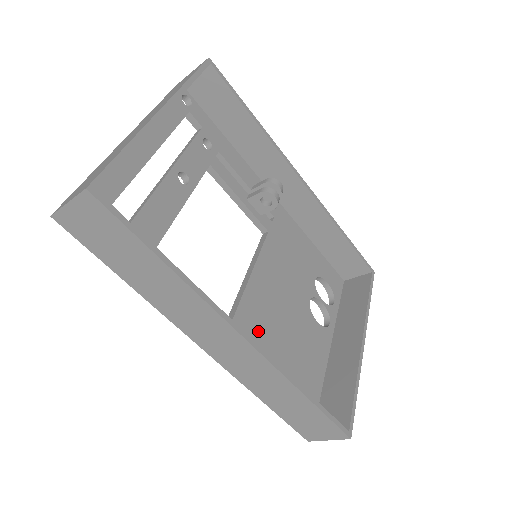
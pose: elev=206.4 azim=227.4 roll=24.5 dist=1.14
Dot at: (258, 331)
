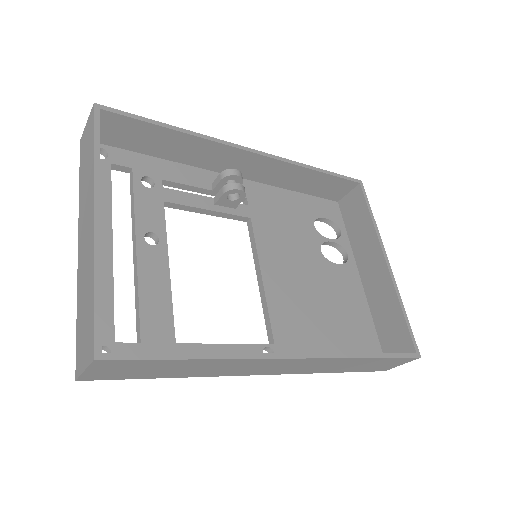
Dot at: (297, 320)
